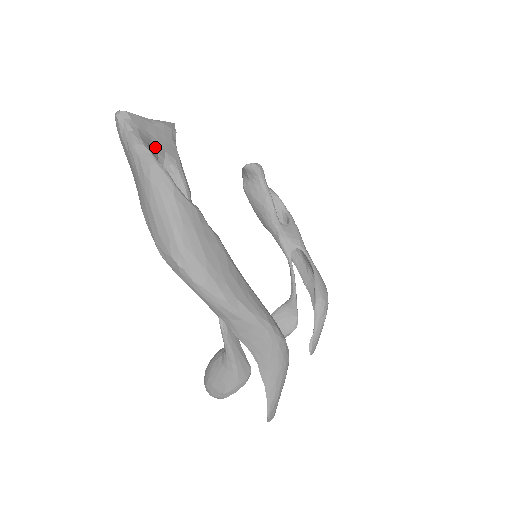
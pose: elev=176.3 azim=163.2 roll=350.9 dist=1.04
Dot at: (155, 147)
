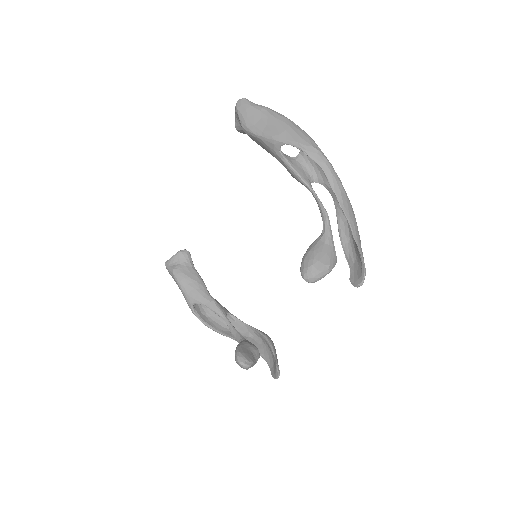
Dot at: occluded
